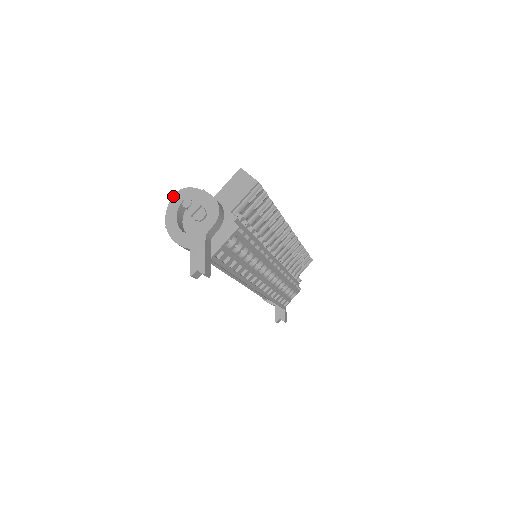
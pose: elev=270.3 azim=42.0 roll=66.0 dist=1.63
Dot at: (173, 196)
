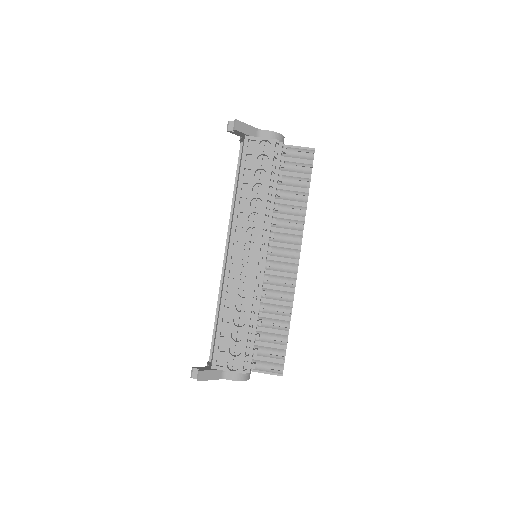
Dot at: occluded
